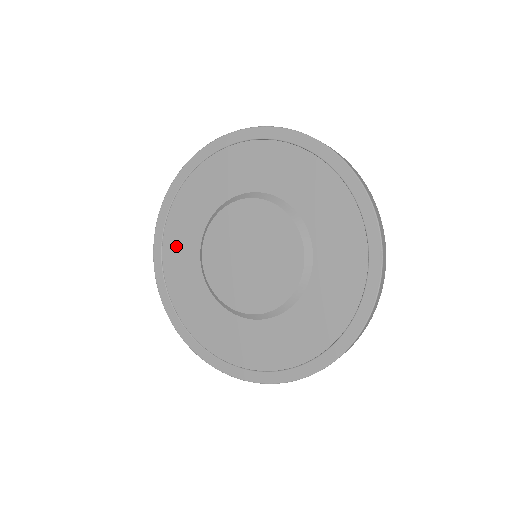
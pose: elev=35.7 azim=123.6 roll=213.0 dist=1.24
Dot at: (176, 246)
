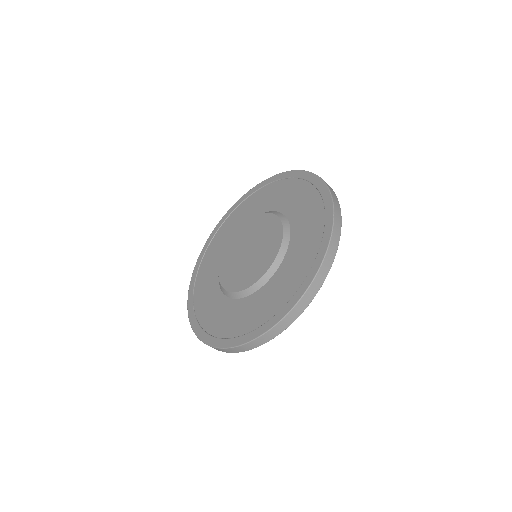
Dot at: (223, 234)
